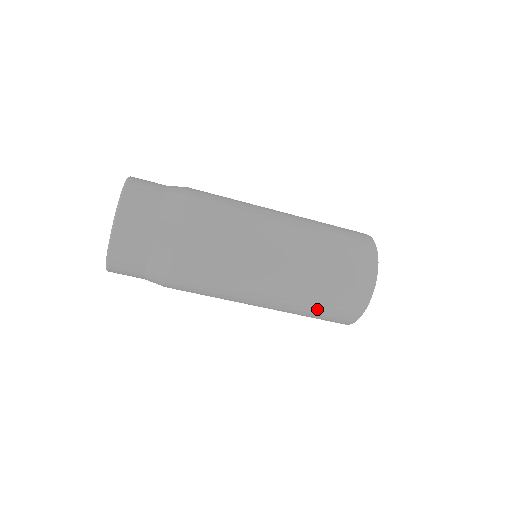
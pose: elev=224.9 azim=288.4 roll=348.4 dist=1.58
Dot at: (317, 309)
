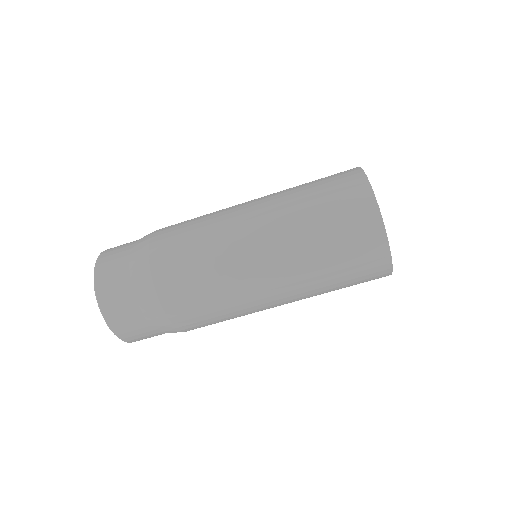
Dot at: (318, 214)
